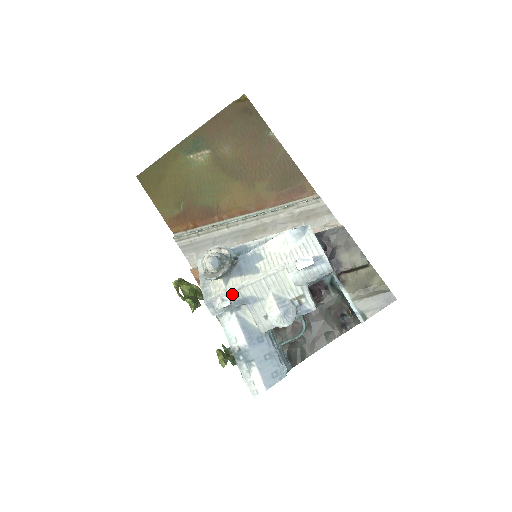
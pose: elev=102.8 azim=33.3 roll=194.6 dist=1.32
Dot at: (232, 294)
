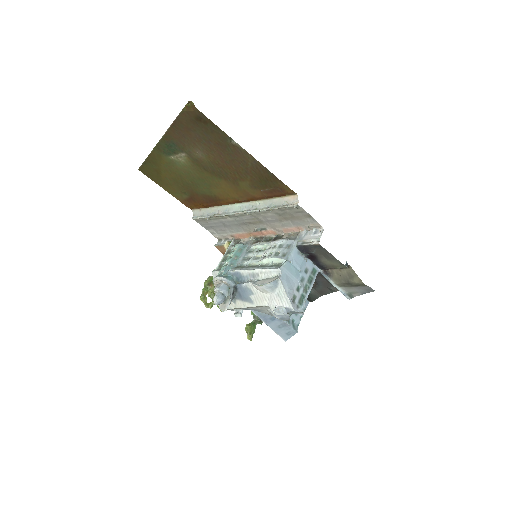
Dot at: (241, 308)
